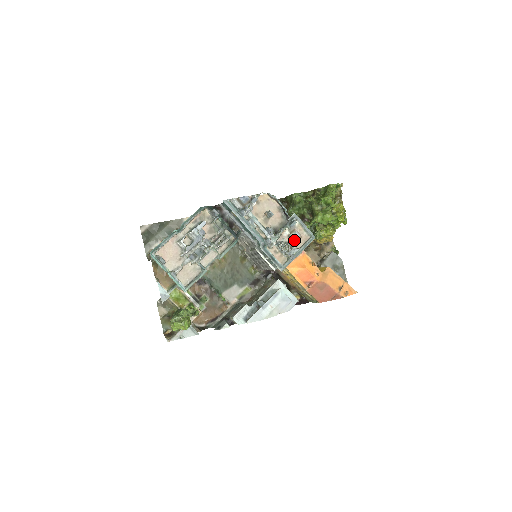
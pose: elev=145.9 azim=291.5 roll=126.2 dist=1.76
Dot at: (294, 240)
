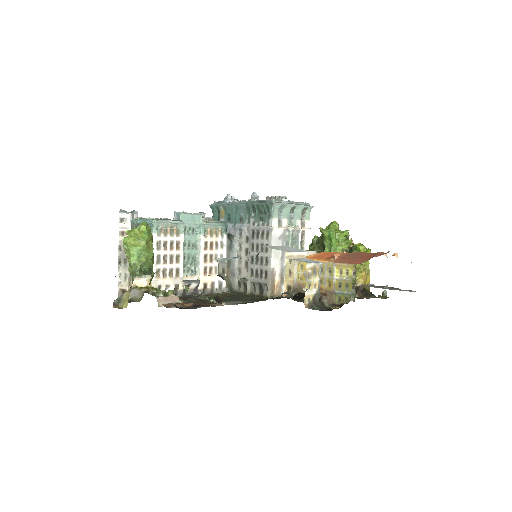
Dot at: occluded
